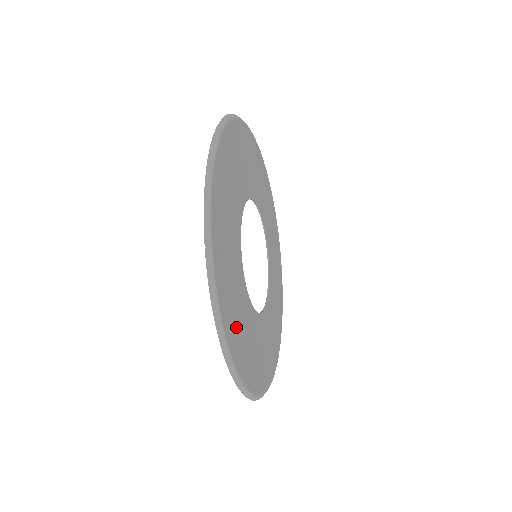
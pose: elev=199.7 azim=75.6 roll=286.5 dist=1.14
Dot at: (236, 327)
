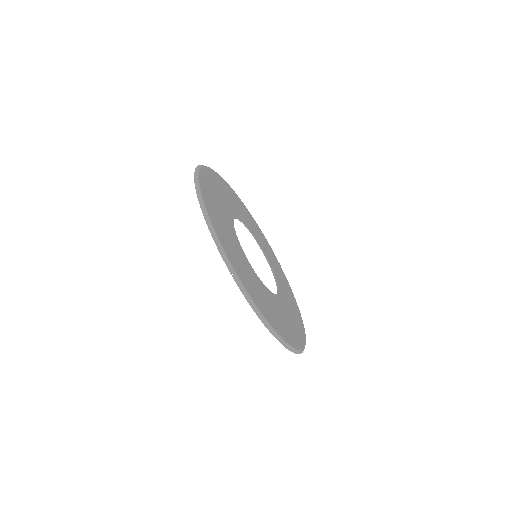
Dot at: (270, 313)
